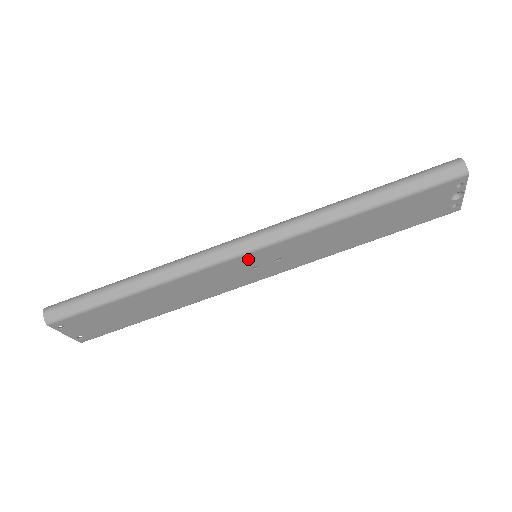
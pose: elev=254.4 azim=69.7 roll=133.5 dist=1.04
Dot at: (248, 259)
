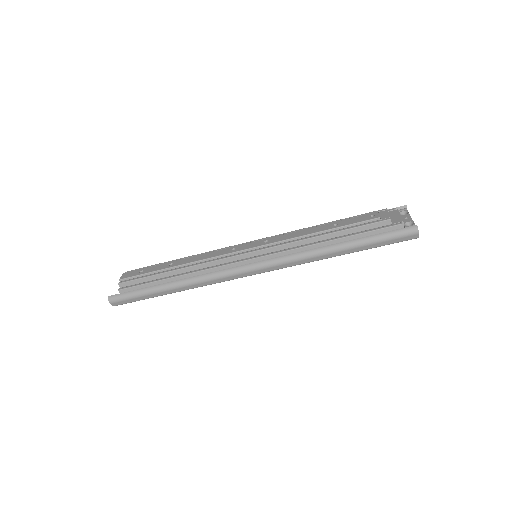
Dot at: occluded
